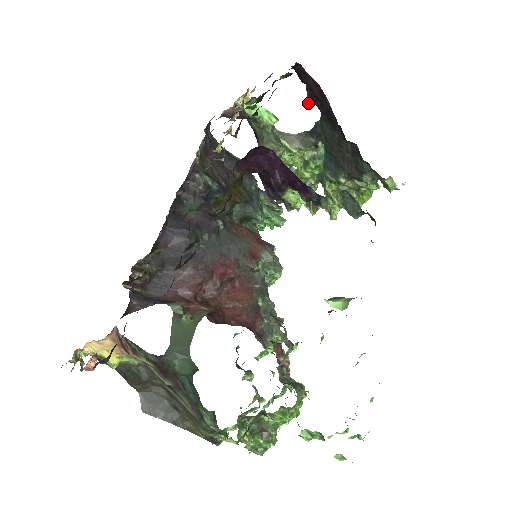
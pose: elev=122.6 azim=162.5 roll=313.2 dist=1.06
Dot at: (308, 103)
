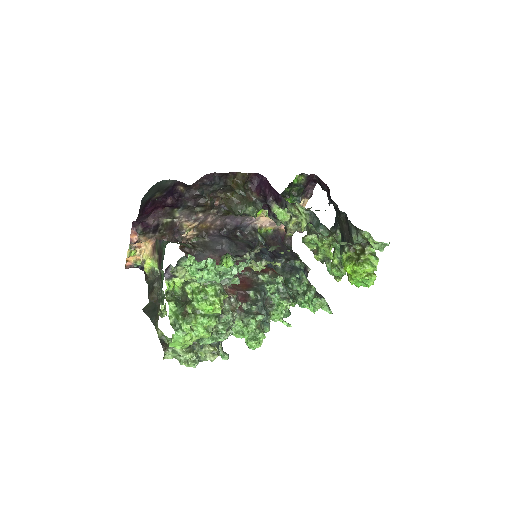
Dot at: occluded
